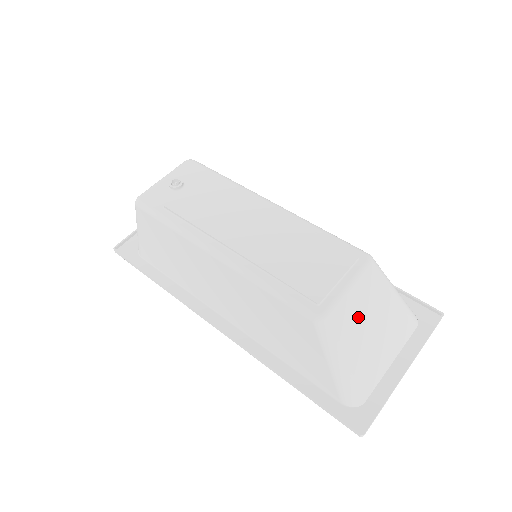
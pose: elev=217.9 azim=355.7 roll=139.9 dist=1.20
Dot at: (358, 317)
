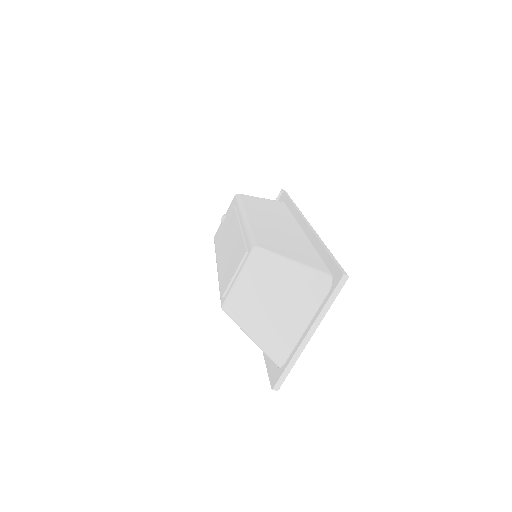
Dot at: (254, 299)
